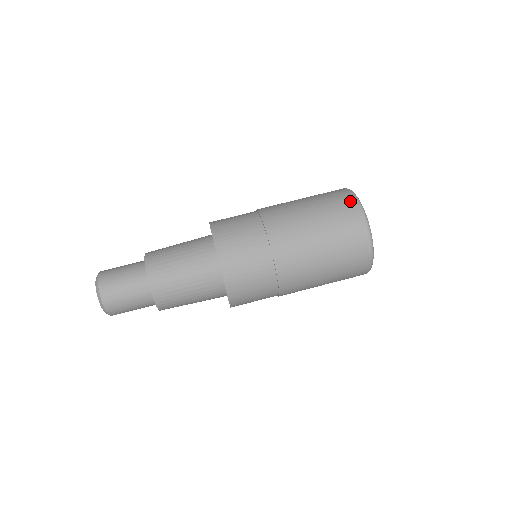
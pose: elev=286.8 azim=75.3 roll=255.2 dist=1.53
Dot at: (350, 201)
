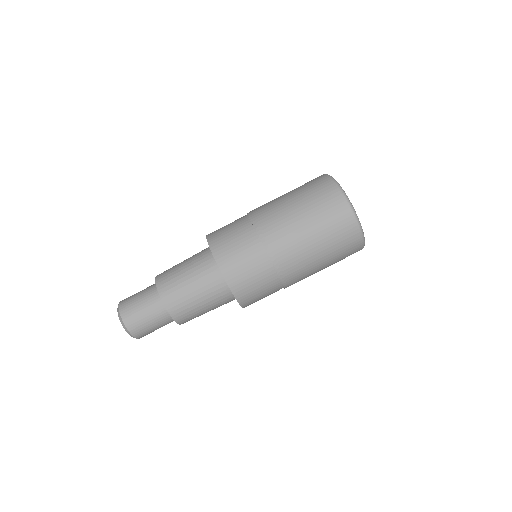
Dot at: (339, 201)
